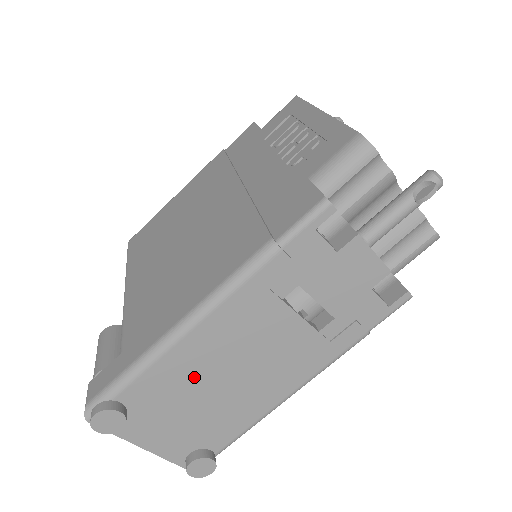
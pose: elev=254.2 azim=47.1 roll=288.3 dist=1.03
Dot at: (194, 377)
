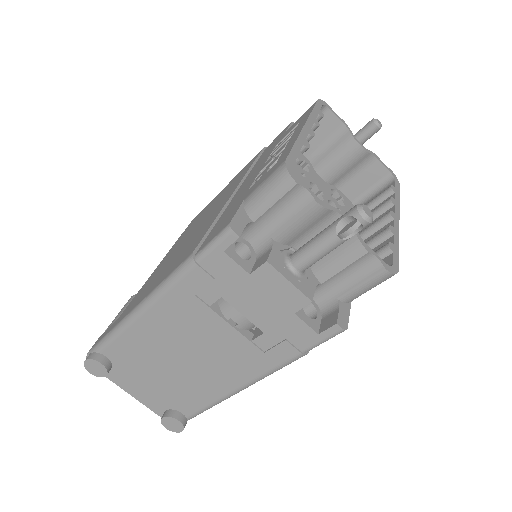
Dot at: (153, 352)
